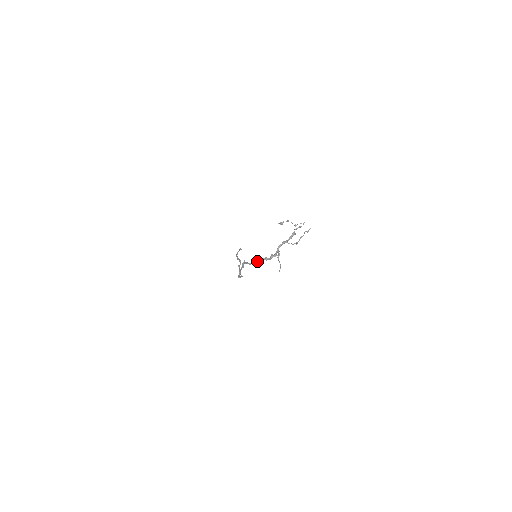
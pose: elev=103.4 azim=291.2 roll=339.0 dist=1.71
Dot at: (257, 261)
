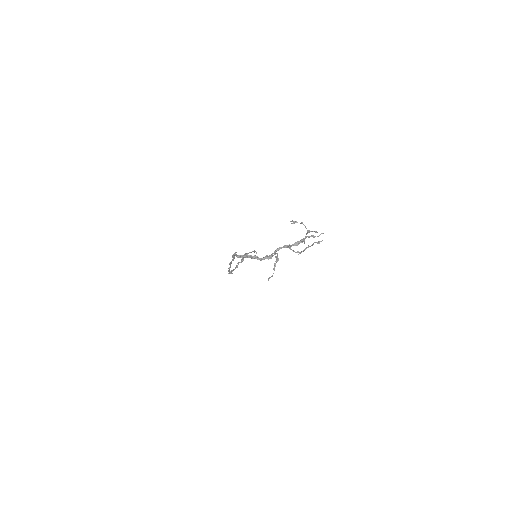
Dot at: (247, 256)
